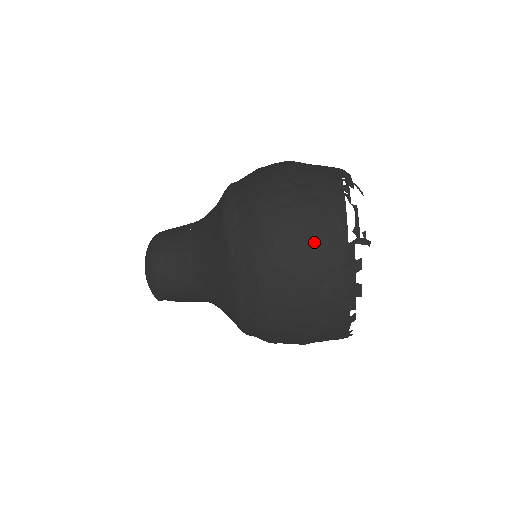
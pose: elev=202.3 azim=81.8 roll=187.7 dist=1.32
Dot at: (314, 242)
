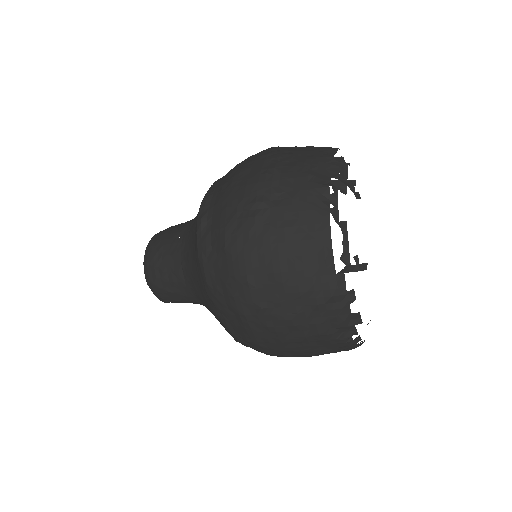
Dot at: (293, 278)
